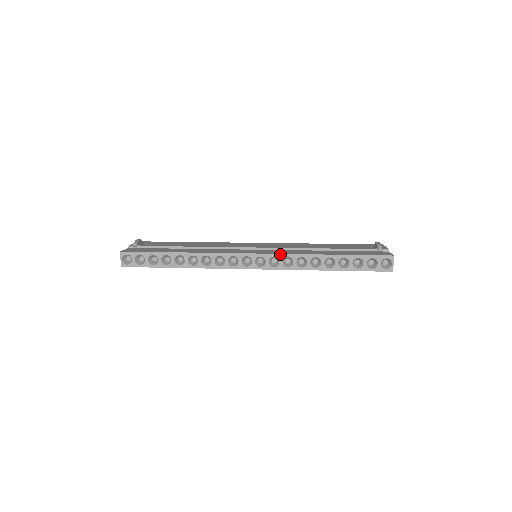
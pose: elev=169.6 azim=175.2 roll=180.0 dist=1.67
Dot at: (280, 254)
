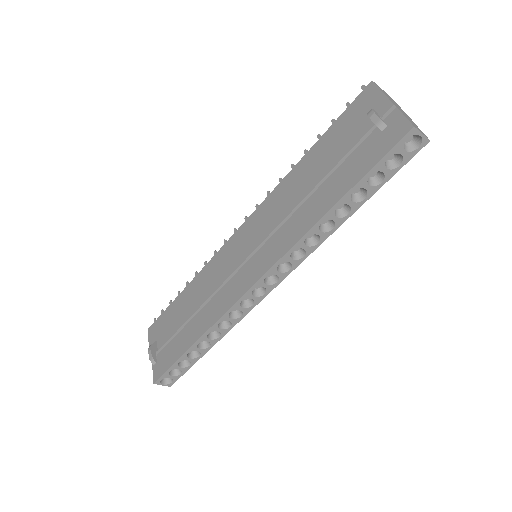
Dot at: (281, 258)
